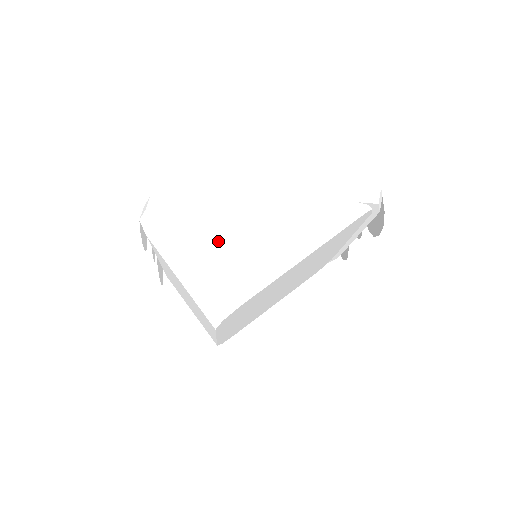
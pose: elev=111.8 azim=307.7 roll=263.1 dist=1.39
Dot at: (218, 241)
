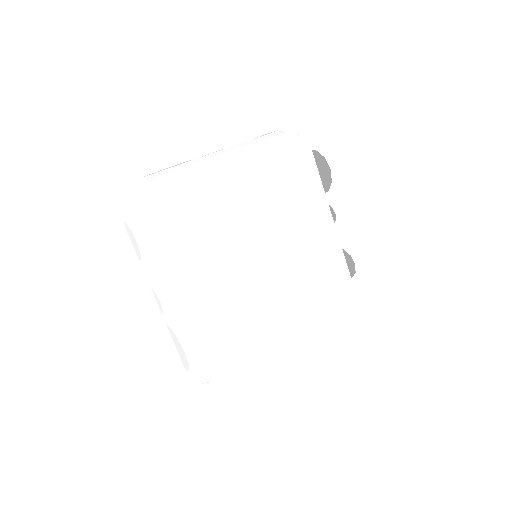
Dot at: occluded
